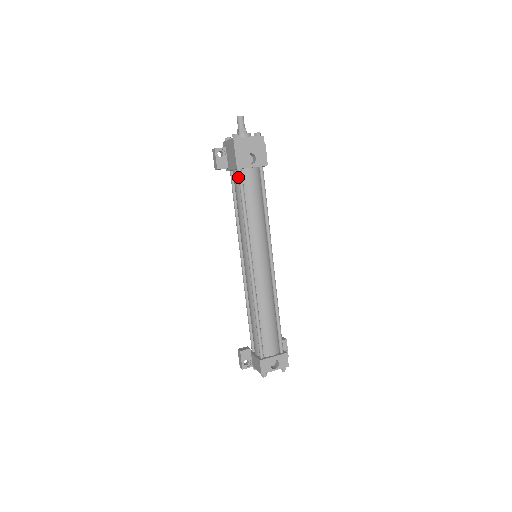
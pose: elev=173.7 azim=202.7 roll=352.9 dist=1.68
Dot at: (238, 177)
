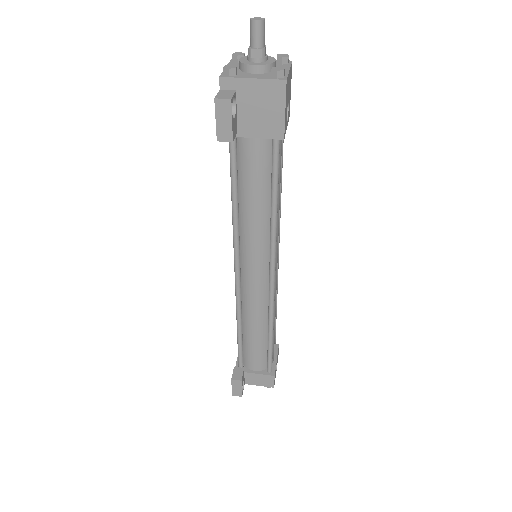
Dot at: (266, 149)
